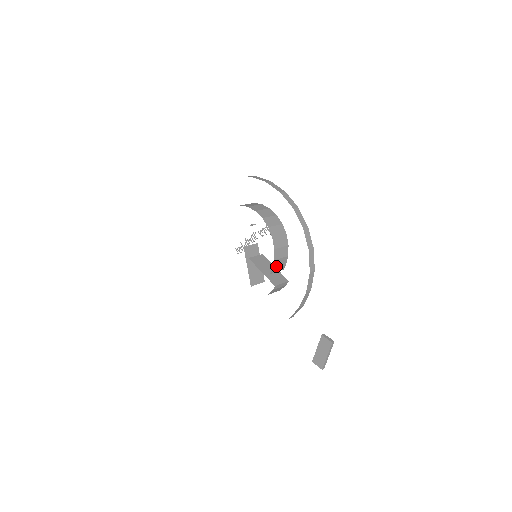
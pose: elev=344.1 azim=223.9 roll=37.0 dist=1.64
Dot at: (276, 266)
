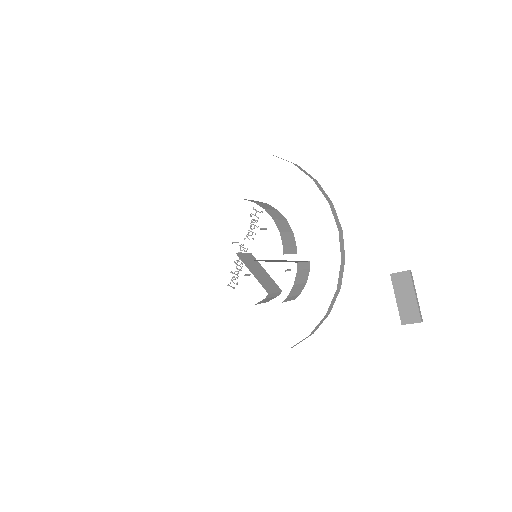
Dot at: (285, 243)
